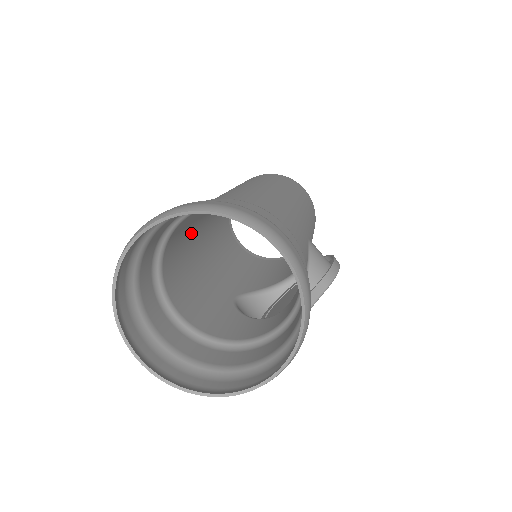
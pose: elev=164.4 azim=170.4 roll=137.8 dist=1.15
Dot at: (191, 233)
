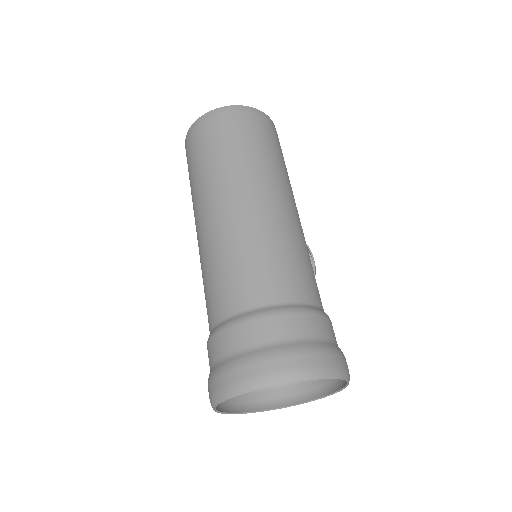
Dot at: (213, 253)
